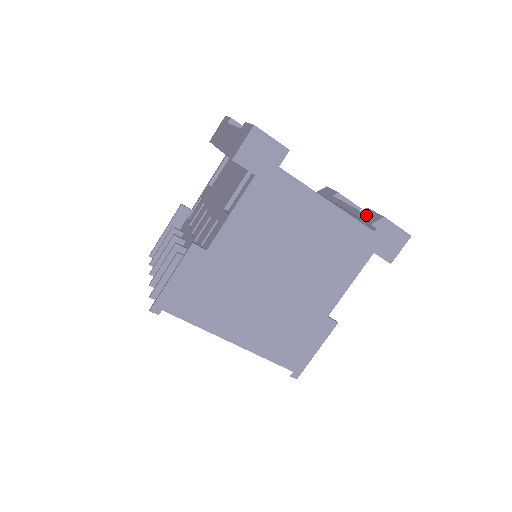
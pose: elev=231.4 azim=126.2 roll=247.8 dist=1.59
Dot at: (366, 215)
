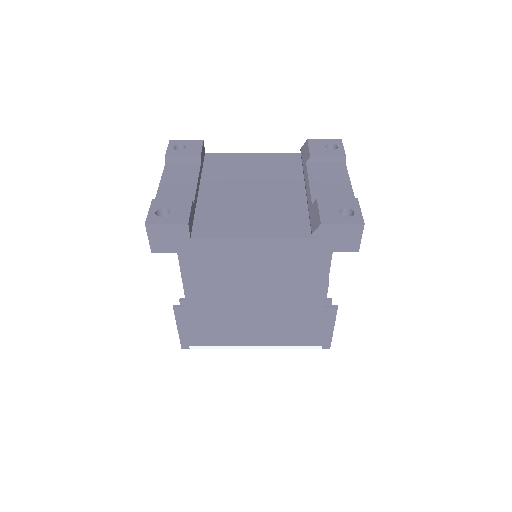
Dot at: (312, 215)
